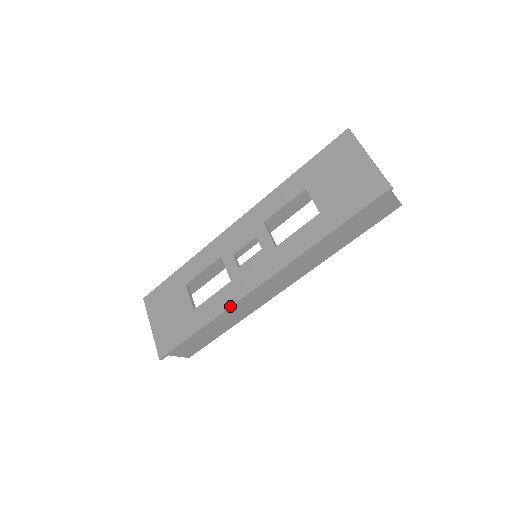
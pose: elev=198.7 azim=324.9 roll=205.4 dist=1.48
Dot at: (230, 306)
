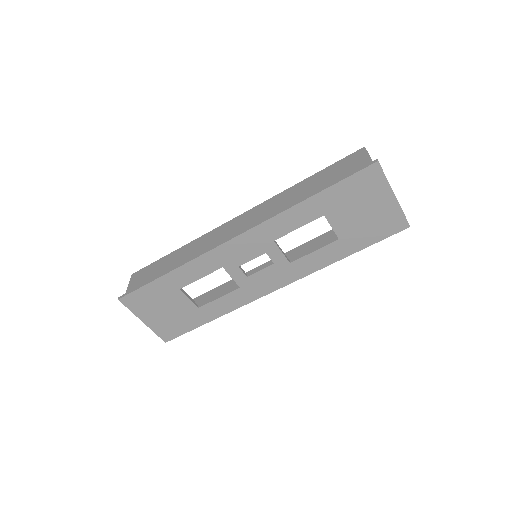
Dot at: occluded
